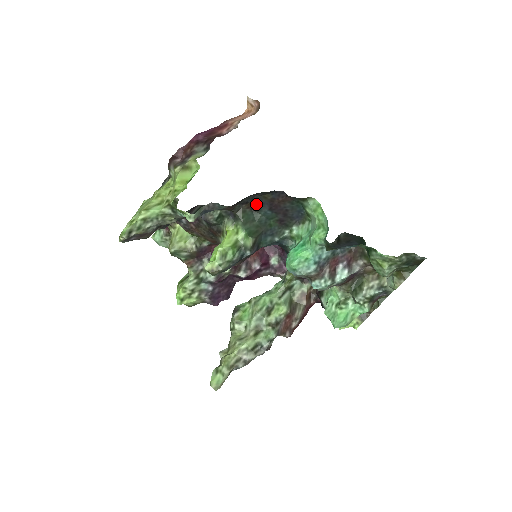
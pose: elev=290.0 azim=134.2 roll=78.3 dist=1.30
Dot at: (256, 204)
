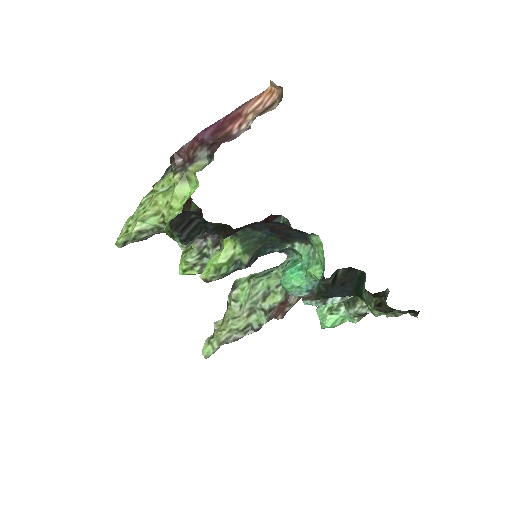
Dot at: (257, 225)
